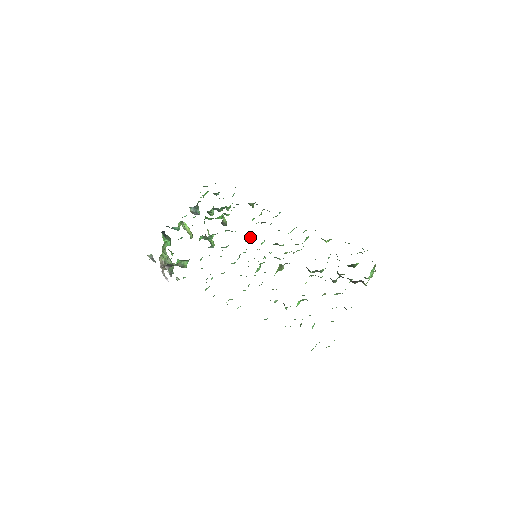
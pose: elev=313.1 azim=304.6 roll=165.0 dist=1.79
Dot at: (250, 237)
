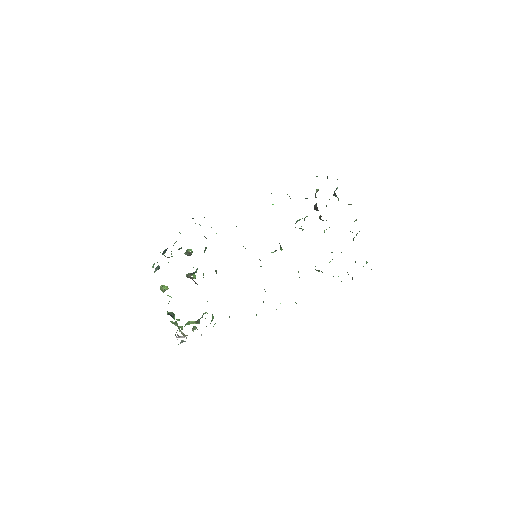
Dot at: occluded
